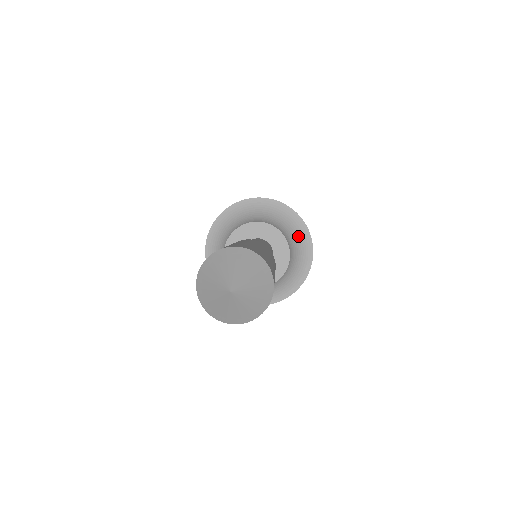
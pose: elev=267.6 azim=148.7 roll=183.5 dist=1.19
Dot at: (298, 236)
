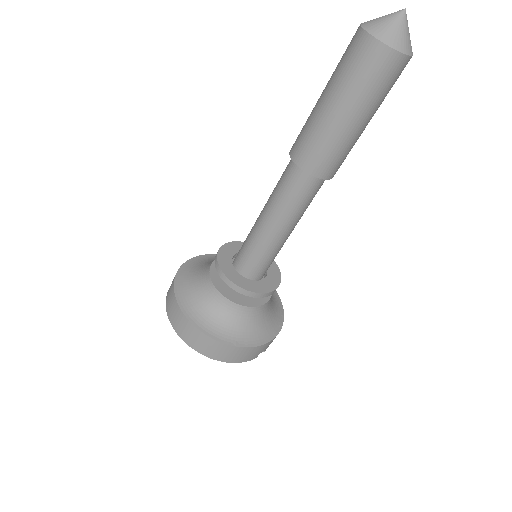
Dot at: occluded
